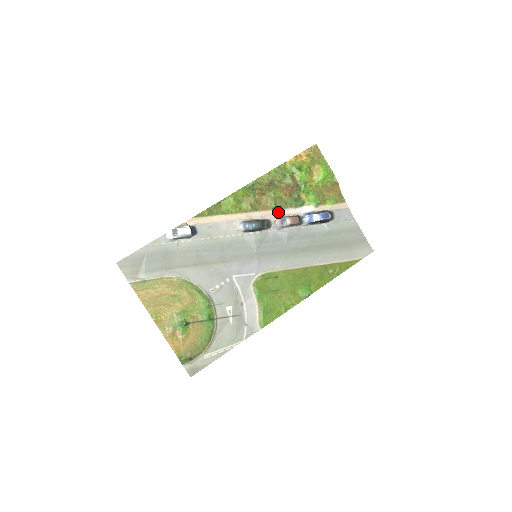
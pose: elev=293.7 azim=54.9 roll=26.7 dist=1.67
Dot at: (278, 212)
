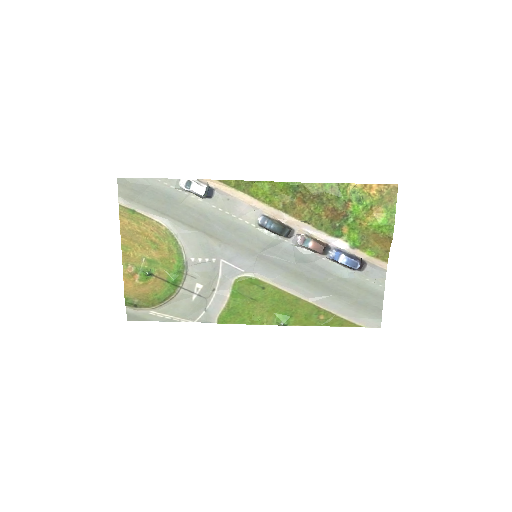
Dot at: (308, 228)
